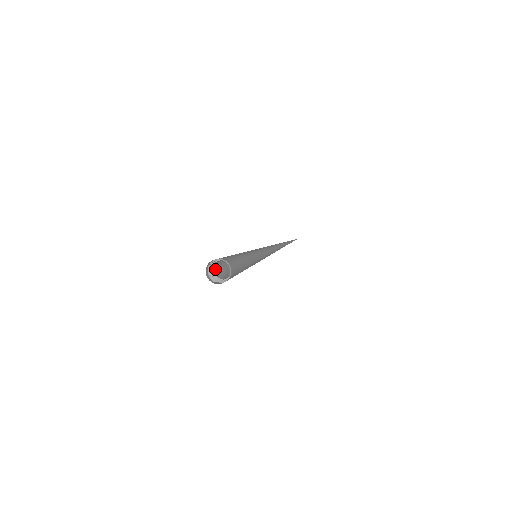
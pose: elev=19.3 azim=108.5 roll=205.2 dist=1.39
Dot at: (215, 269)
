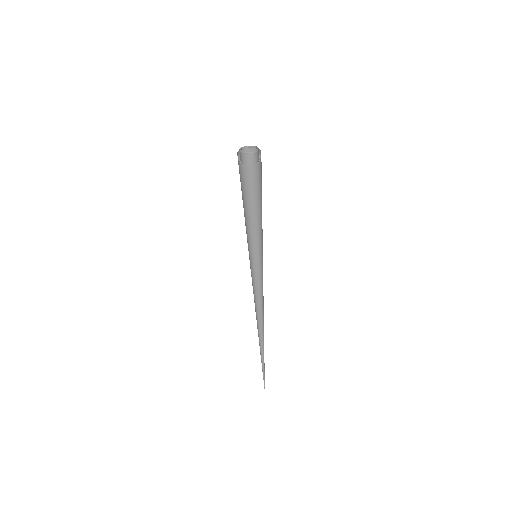
Dot at: occluded
